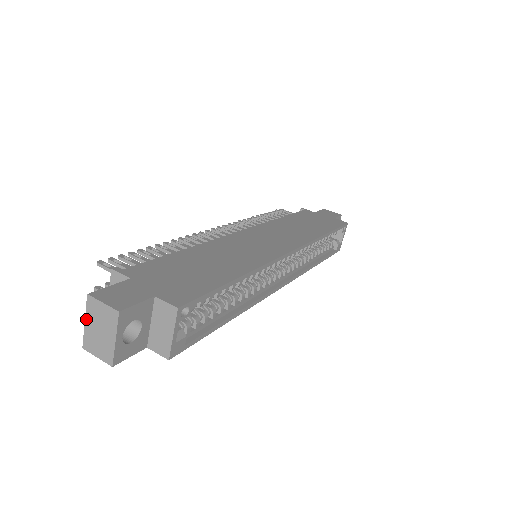
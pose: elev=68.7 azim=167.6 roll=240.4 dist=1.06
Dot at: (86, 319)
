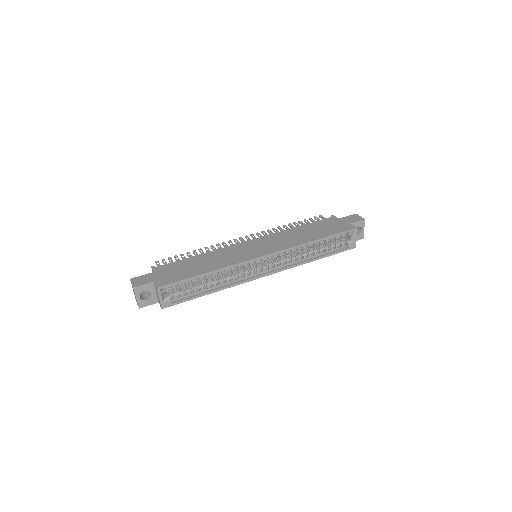
Dot at: occluded
